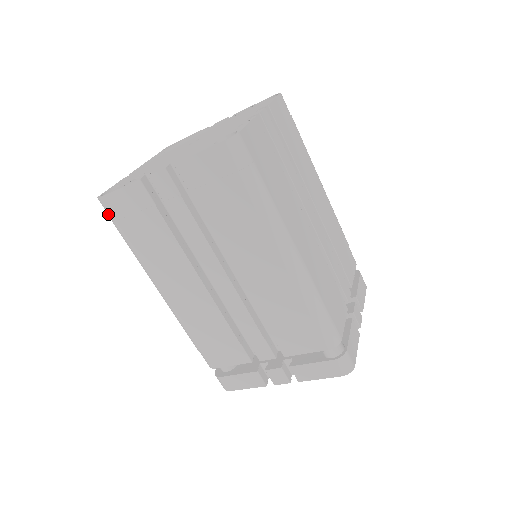
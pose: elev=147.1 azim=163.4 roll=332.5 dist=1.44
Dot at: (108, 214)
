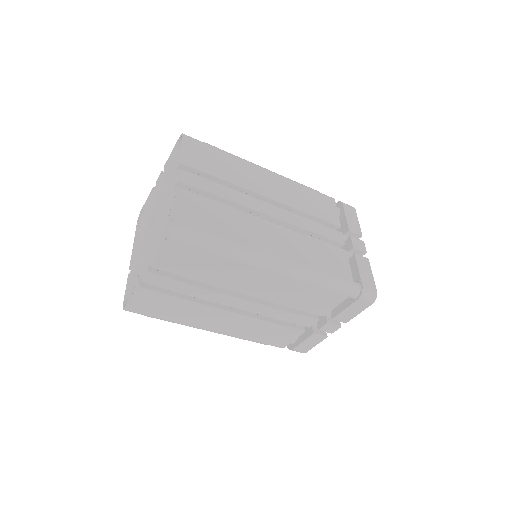
Dot at: occluded
